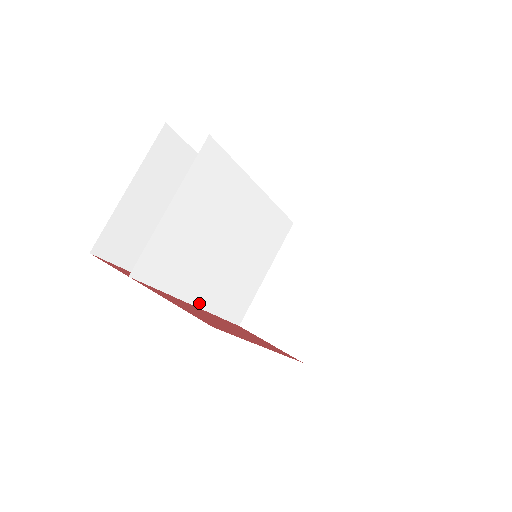
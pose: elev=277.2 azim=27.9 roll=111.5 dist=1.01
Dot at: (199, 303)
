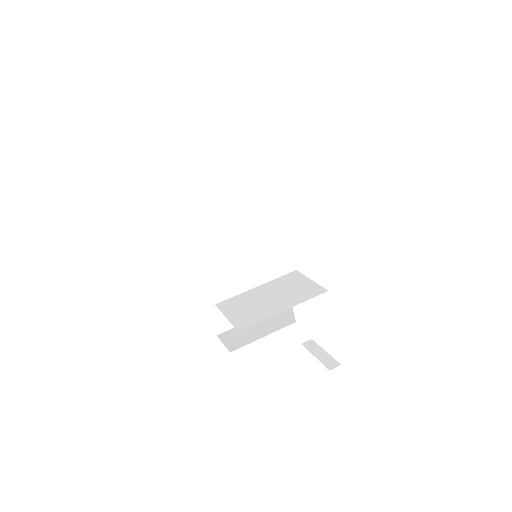
Dot at: (202, 251)
